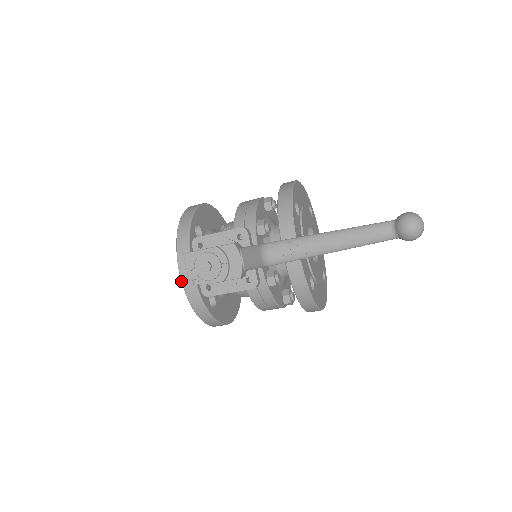
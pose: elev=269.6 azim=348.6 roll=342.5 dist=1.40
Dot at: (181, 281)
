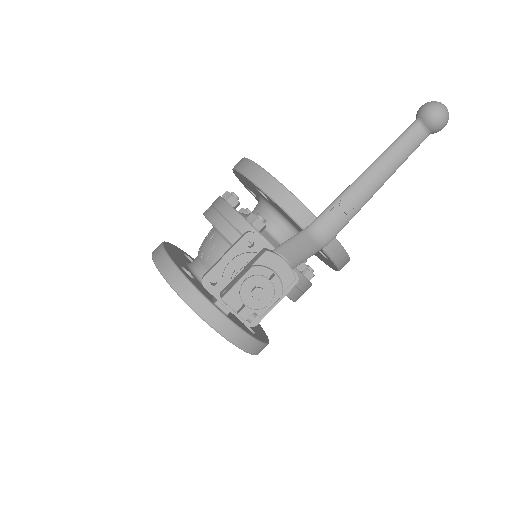
Dot at: occluded
